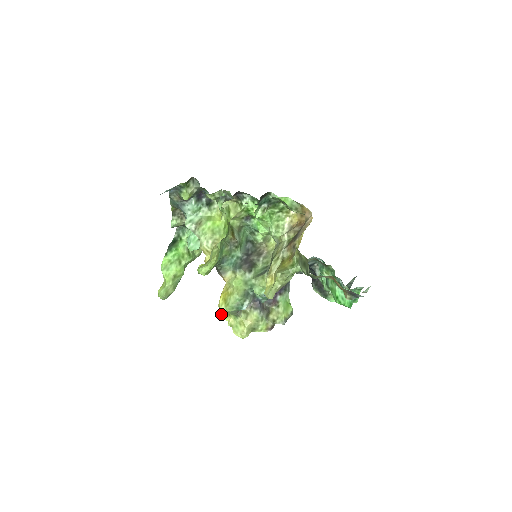
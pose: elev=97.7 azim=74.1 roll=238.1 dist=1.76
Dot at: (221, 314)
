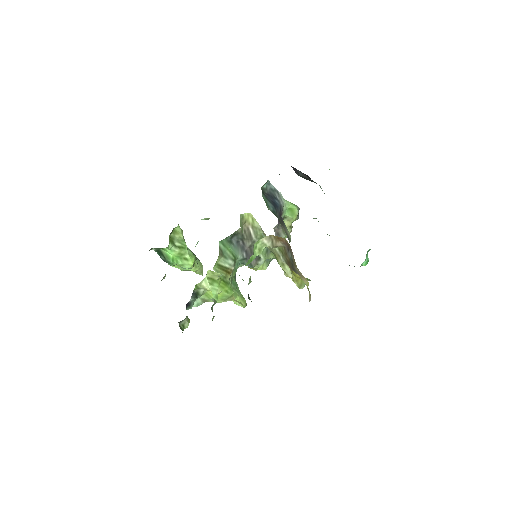
Dot at: occluded
